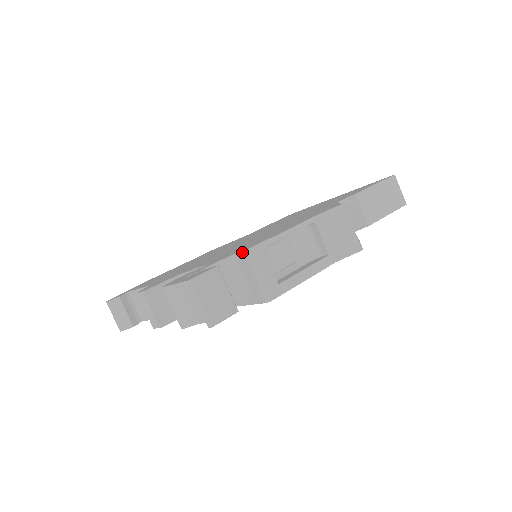
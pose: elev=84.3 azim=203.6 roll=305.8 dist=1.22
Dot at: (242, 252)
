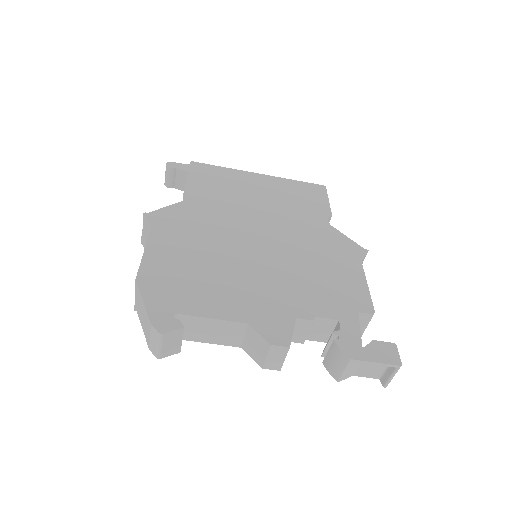
Dot at: (371, 314)
